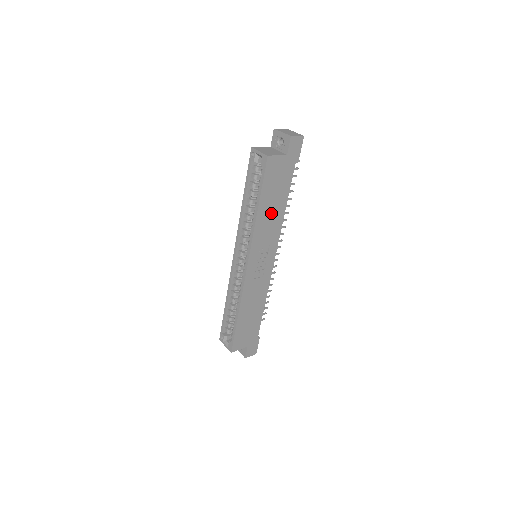
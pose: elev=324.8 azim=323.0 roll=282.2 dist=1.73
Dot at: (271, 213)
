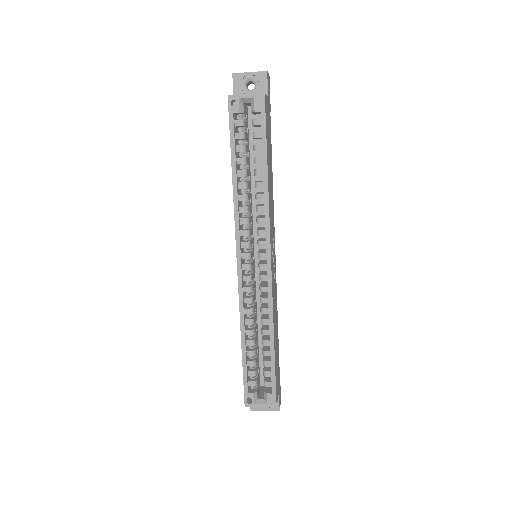
Dot at: (270, 181)
